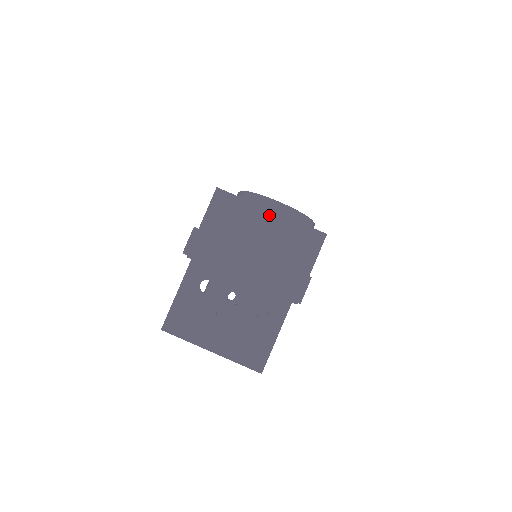
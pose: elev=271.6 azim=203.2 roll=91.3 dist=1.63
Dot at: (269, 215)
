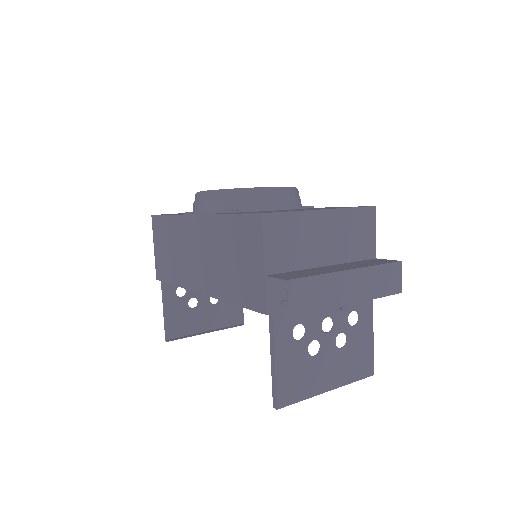
Dot at: (323, 216)
